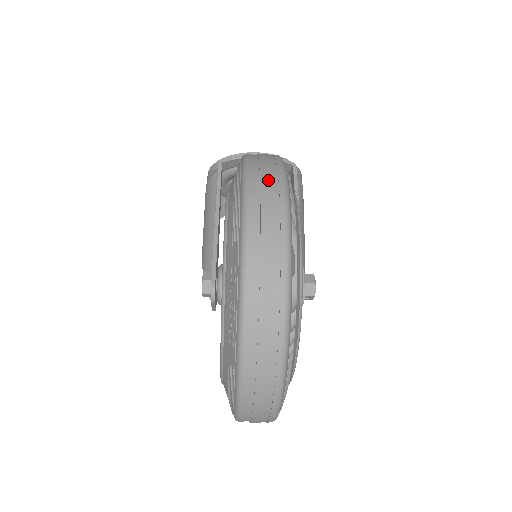
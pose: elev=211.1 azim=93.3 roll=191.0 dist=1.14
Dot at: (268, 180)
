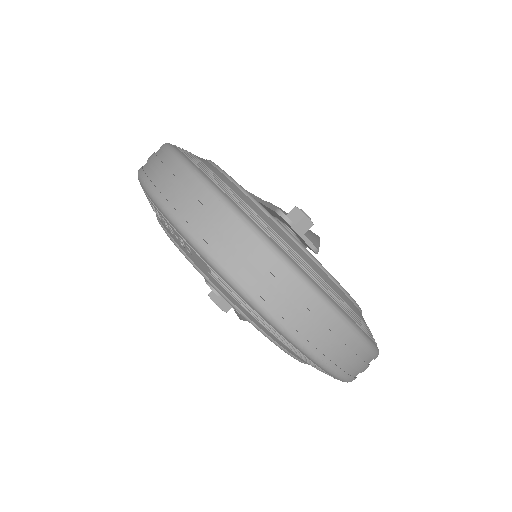
Dot at: occluded
